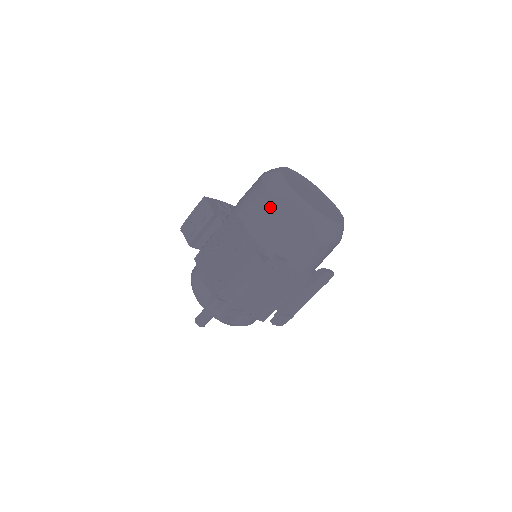
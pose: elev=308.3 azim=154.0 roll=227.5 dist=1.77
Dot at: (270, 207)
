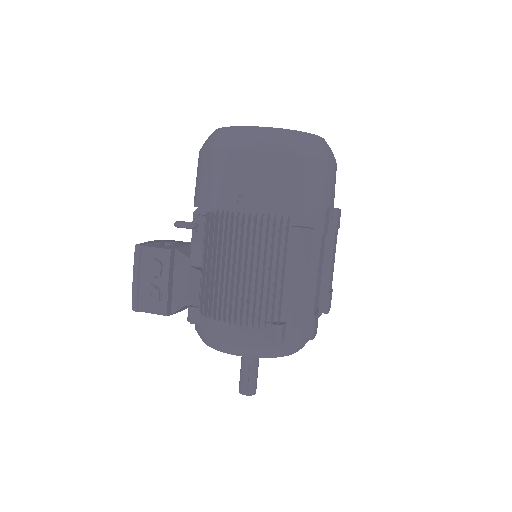
Dot at: (263, 163)
